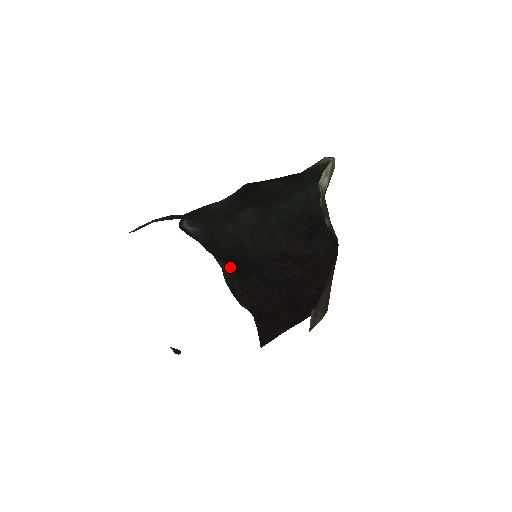
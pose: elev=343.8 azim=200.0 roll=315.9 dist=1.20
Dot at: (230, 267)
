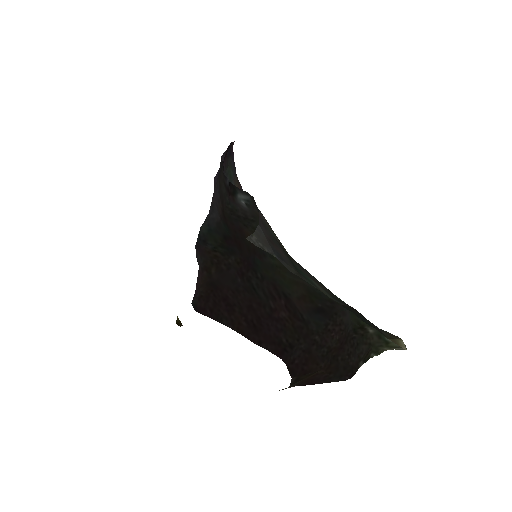
Dot at: (223, 230)
